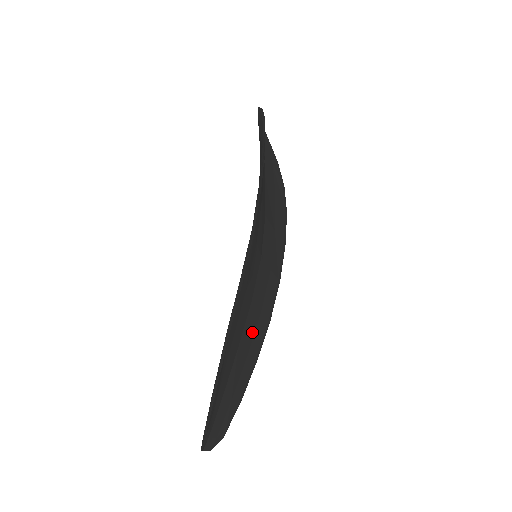
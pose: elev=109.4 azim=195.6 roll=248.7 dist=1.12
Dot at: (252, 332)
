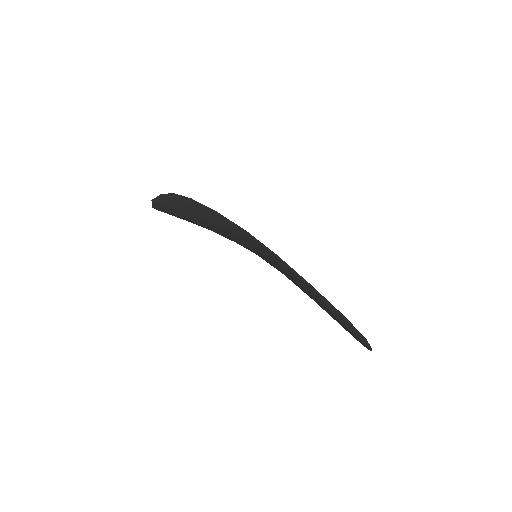
Dot at: occluded
